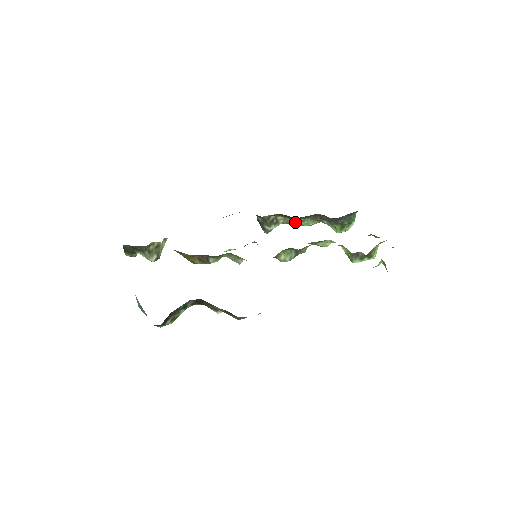
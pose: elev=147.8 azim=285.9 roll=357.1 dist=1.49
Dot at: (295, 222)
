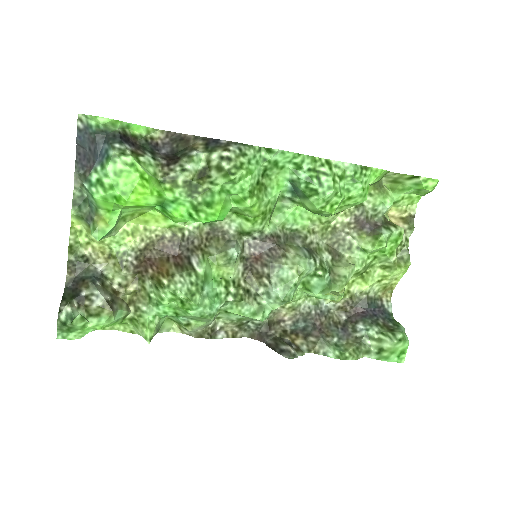
Dot at: (322, 337)
